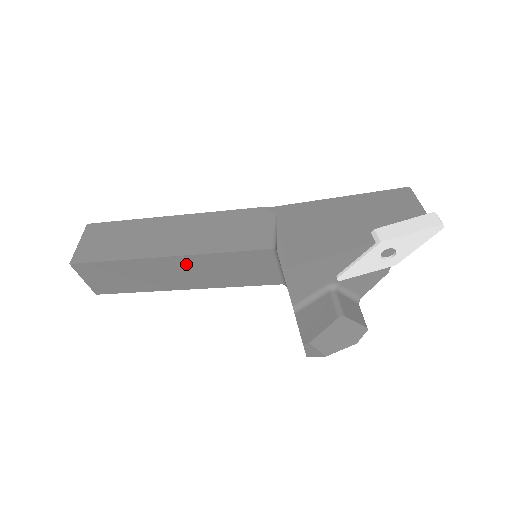
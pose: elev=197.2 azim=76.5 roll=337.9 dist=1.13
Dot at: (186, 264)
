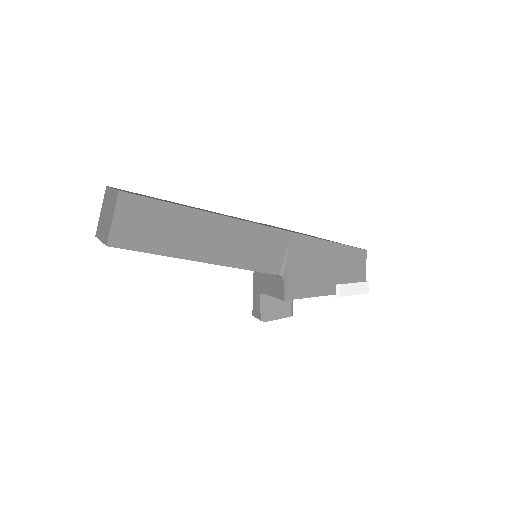
Dot at: occluded
